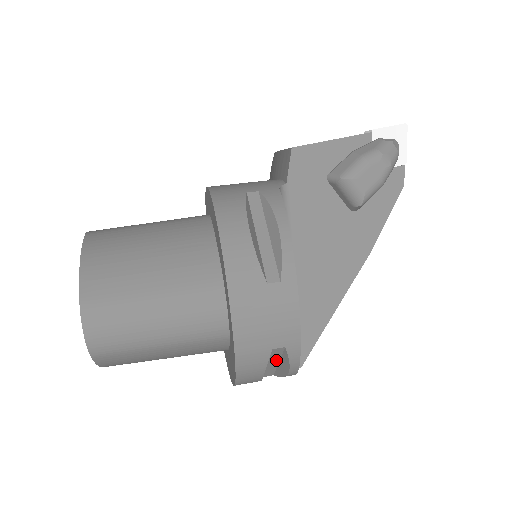
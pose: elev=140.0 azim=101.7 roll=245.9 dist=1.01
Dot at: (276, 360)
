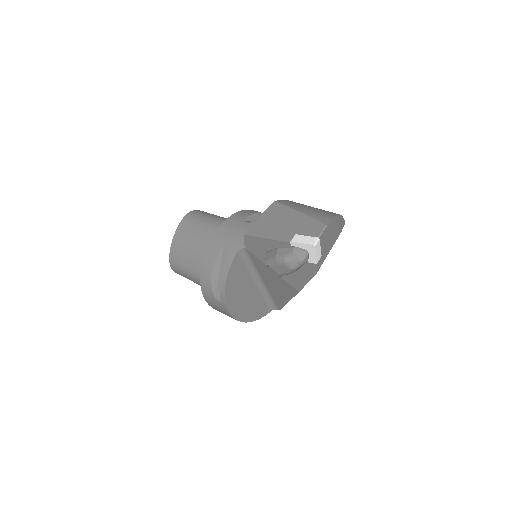
Dot at: occluded
